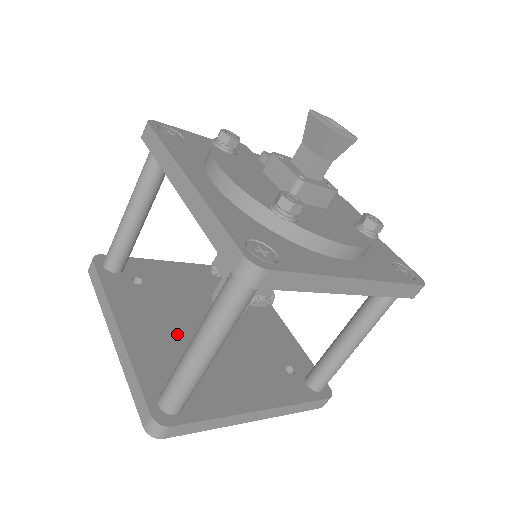
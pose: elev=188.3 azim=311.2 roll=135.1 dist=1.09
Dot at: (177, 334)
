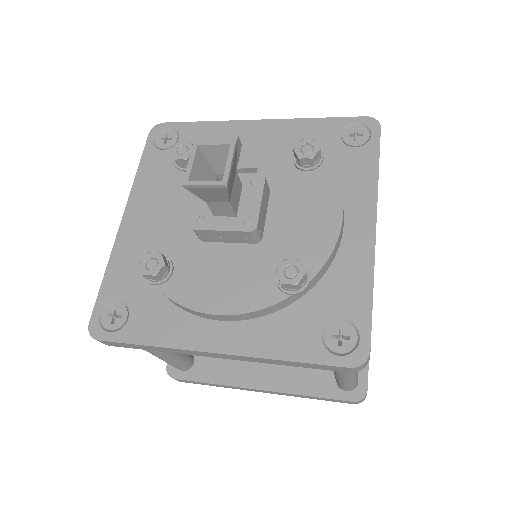
Dot at: occluded
